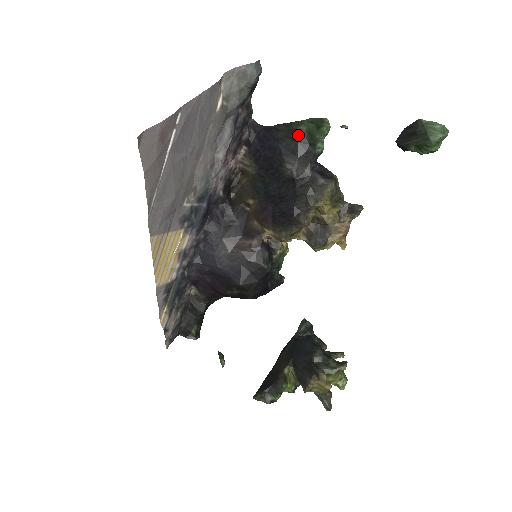
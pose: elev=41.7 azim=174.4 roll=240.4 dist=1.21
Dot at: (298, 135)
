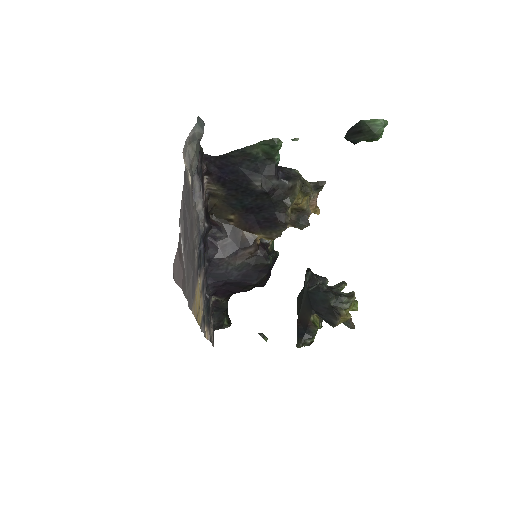
Dot at: (255, 157)
